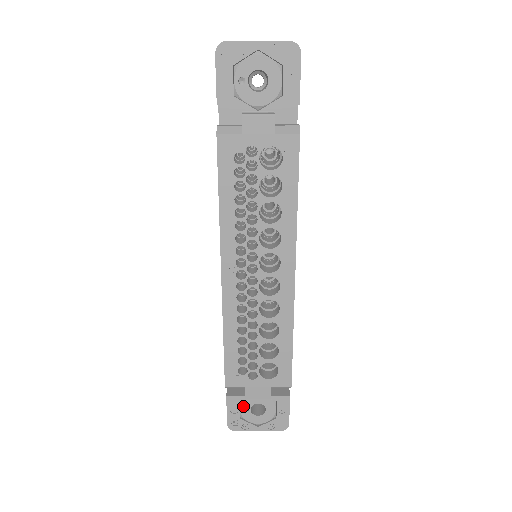
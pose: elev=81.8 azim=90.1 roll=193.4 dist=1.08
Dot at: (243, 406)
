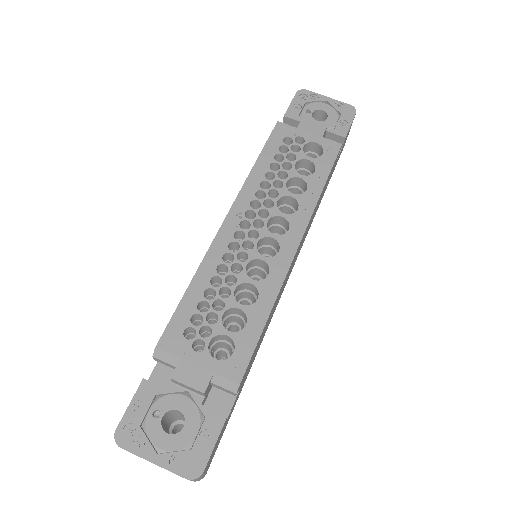
Dot at: (156, 406)
